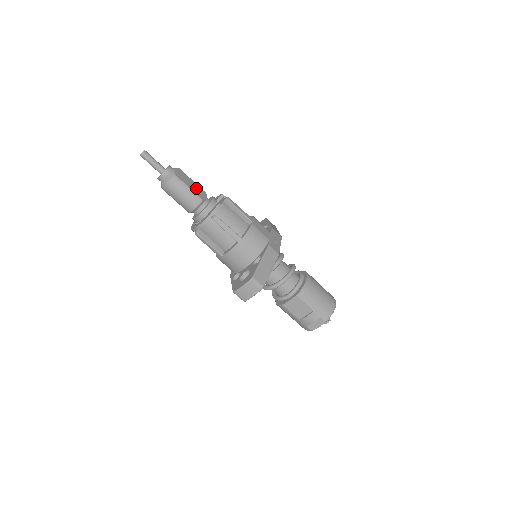
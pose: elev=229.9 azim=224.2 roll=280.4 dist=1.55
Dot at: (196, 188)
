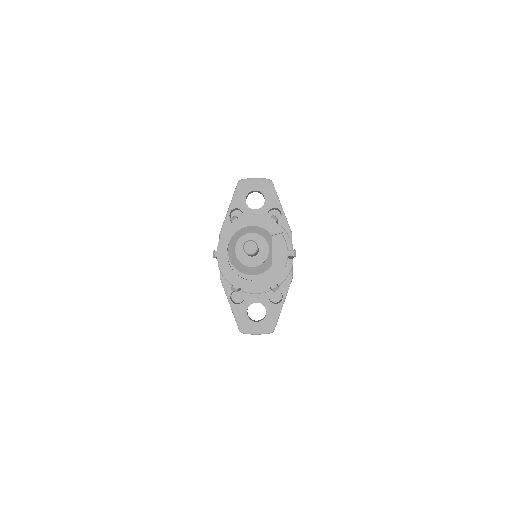
Dot at: occluded
